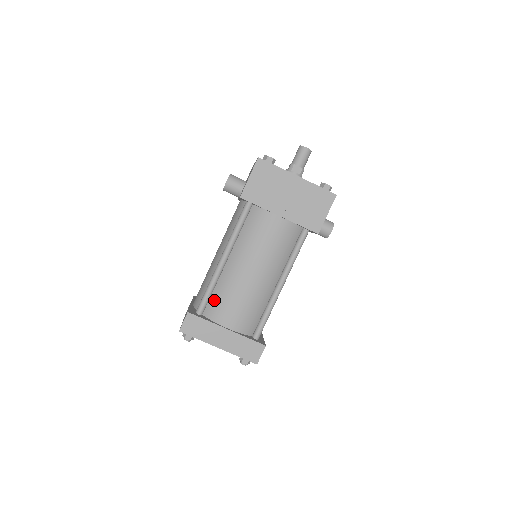
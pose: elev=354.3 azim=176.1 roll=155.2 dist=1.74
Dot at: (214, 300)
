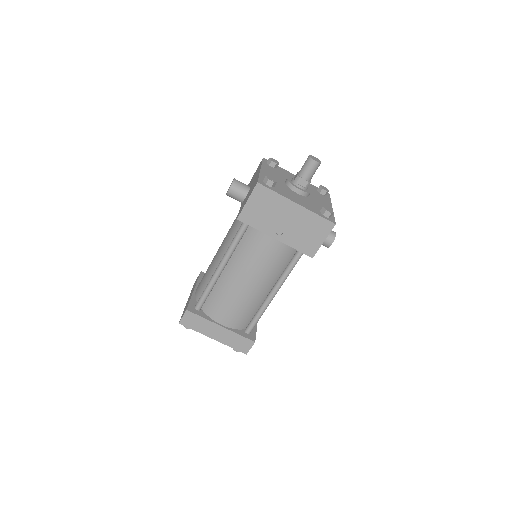
Dot at: (211, 300)
